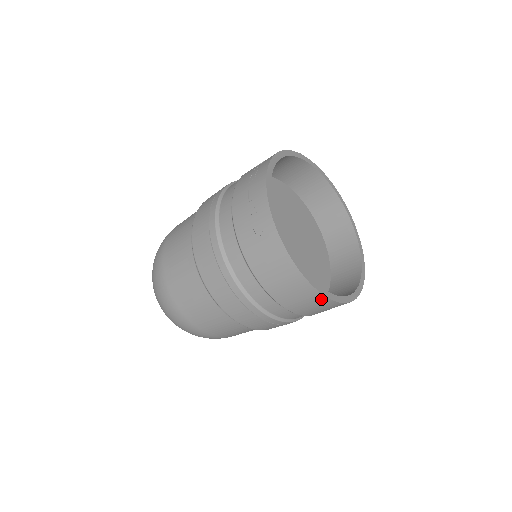
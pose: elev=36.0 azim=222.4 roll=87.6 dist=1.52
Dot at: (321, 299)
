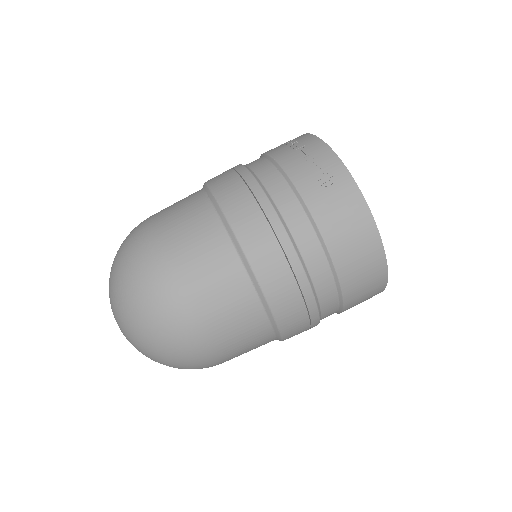
Dot at: (380, 269)
